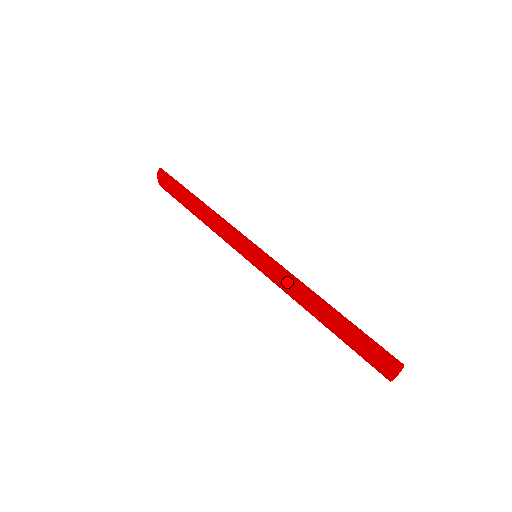
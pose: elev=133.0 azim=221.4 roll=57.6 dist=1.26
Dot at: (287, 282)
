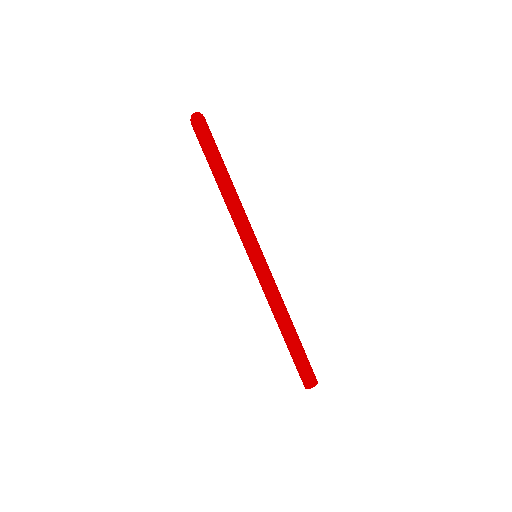
Dot at: occluded
